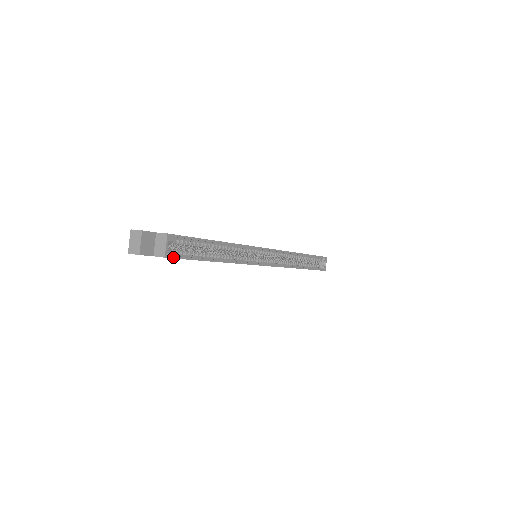
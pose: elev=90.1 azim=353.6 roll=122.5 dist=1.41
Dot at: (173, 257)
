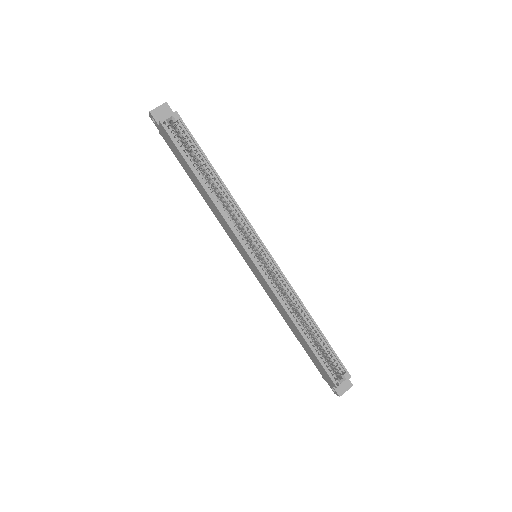
Dot at: (166, 129)
